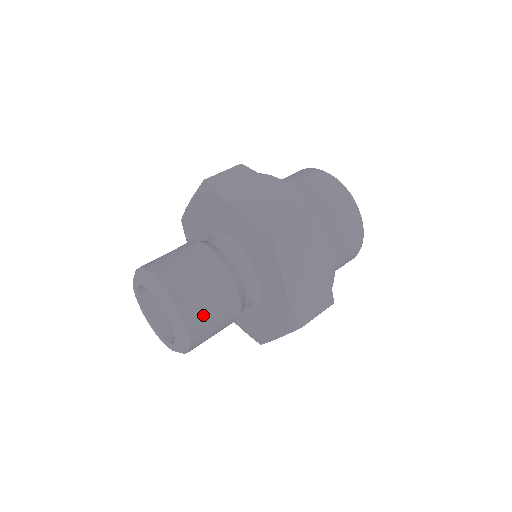
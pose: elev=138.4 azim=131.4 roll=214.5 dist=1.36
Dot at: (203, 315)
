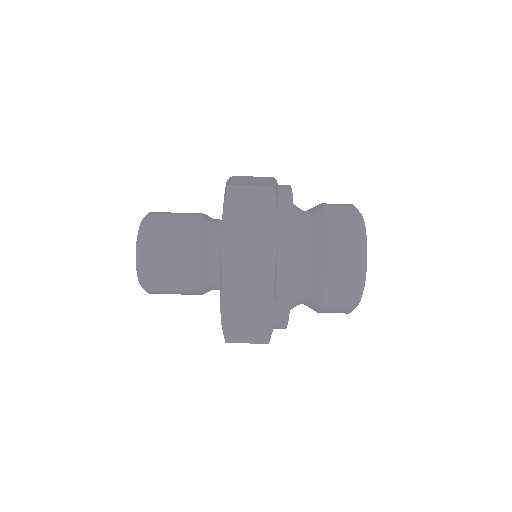
Dot at: (161, 285)
